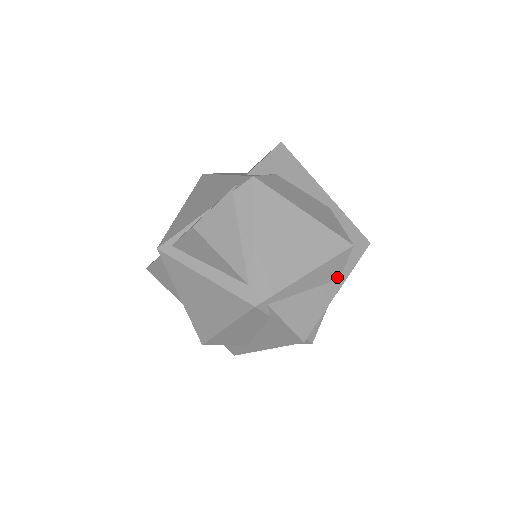
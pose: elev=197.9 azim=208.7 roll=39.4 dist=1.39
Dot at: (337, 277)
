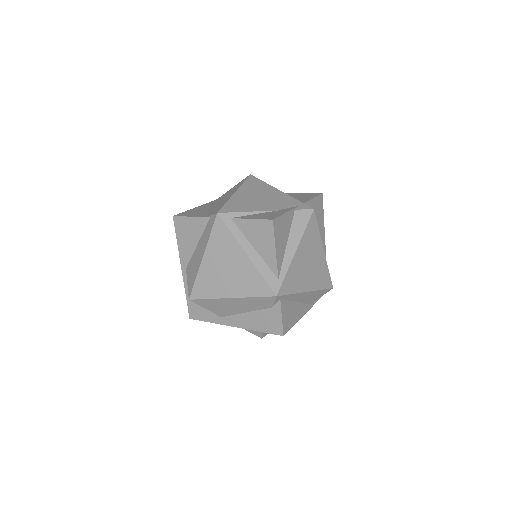
Dot at: (310, 303)
